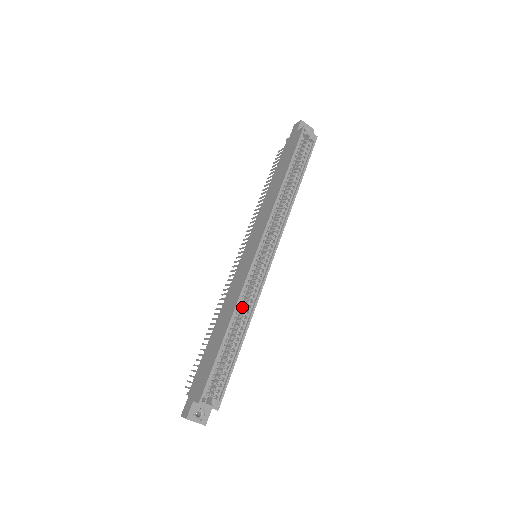
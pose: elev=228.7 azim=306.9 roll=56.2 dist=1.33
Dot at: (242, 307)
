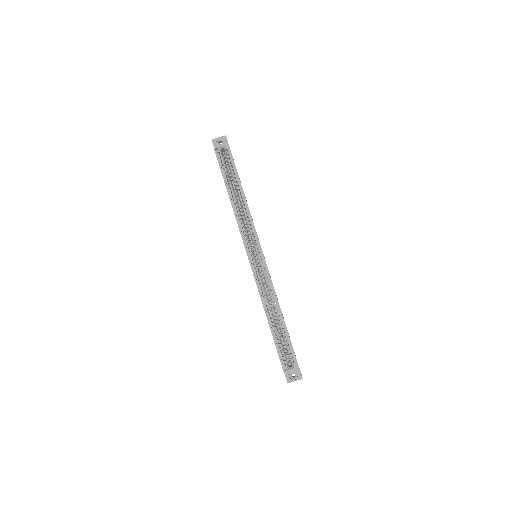
Dot at: occluded
